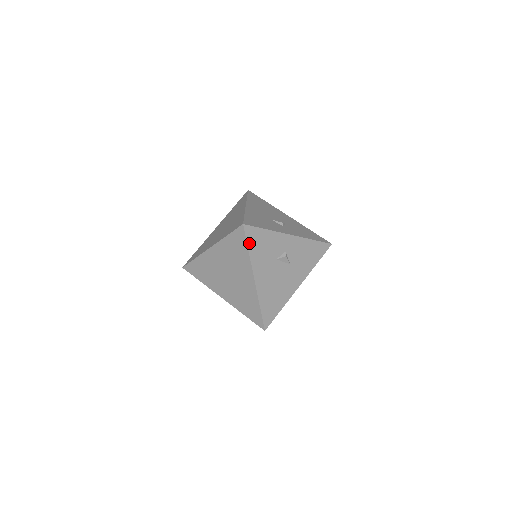
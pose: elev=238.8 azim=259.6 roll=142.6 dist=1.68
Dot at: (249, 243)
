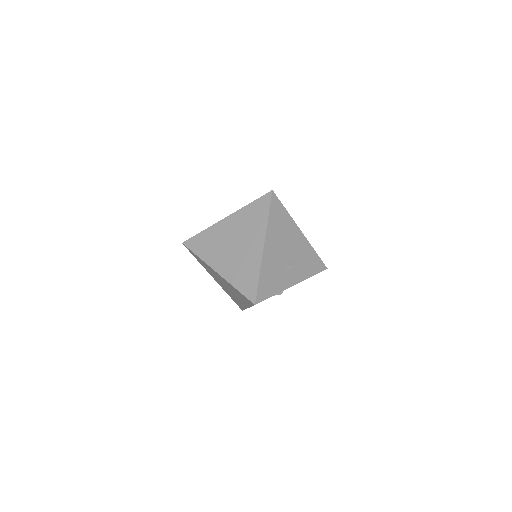
Dot at: occluded
